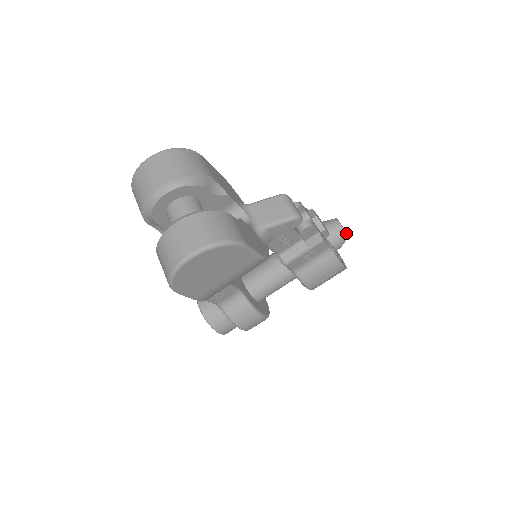
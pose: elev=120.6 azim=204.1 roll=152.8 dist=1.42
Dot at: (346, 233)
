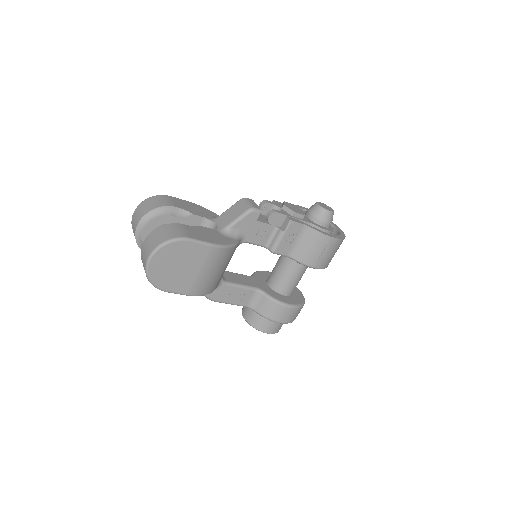
Dot at: (326, 210)
